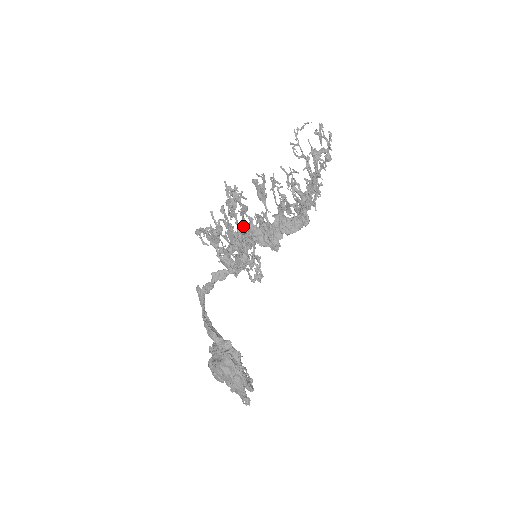
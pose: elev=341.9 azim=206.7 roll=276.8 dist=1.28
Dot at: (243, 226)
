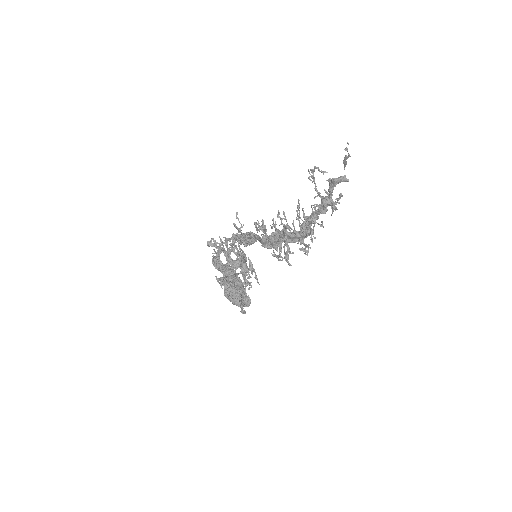
Dot at: occluded
